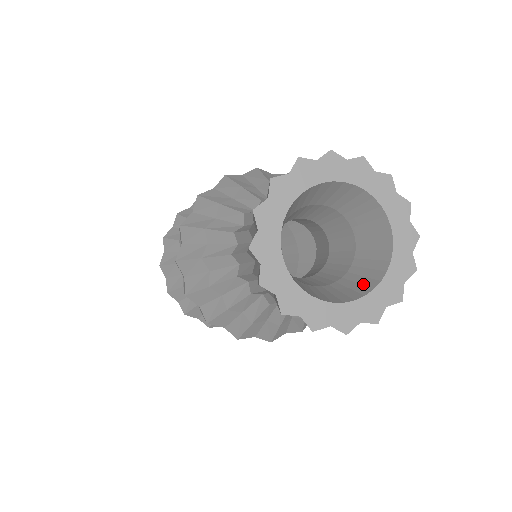
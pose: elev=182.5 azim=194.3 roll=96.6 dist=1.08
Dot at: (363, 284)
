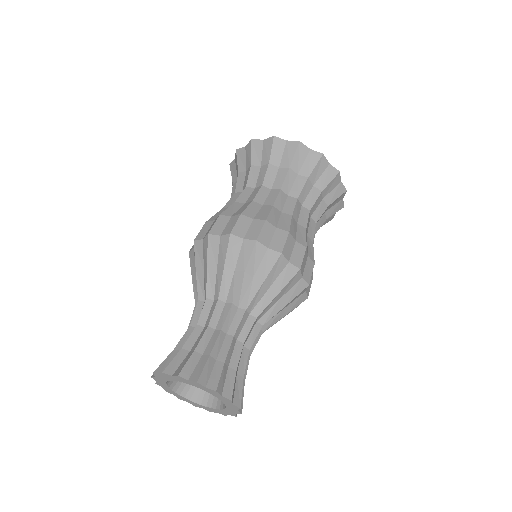
Dot at: occluded
